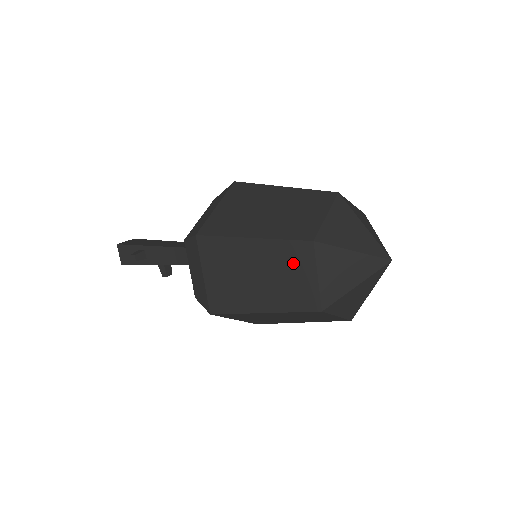
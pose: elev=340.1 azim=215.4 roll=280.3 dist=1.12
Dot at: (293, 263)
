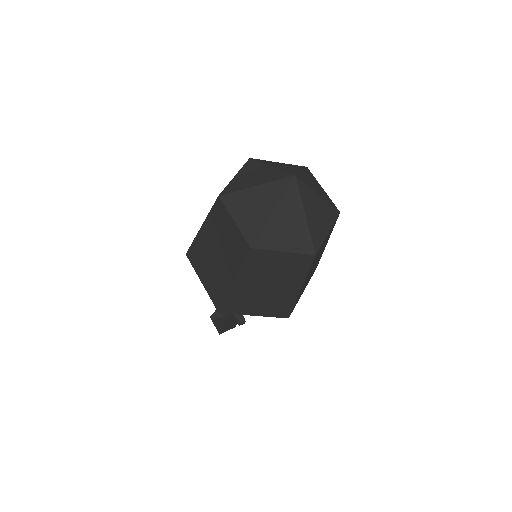
Dot at: (221, 224)
